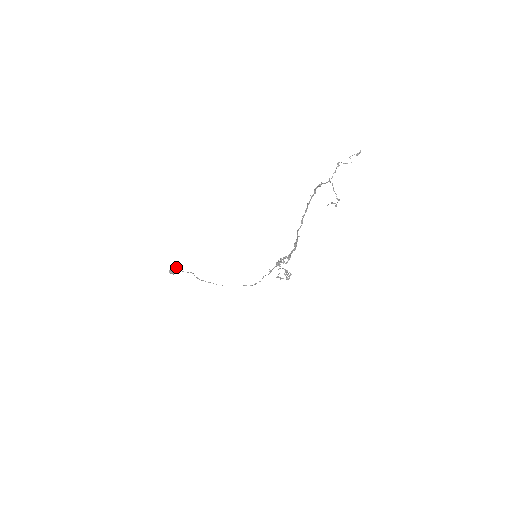
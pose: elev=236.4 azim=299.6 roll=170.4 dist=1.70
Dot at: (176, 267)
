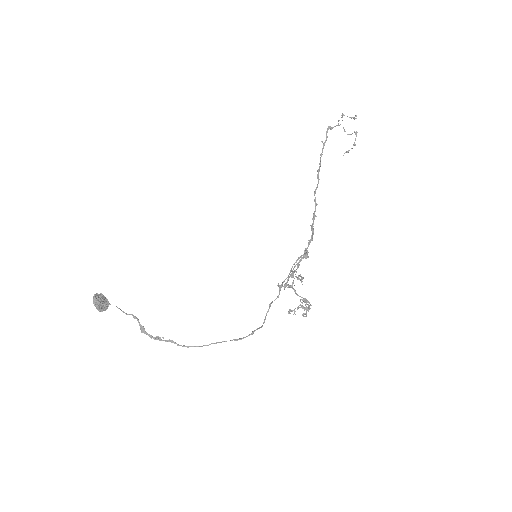
Dot at: (106, 299)
